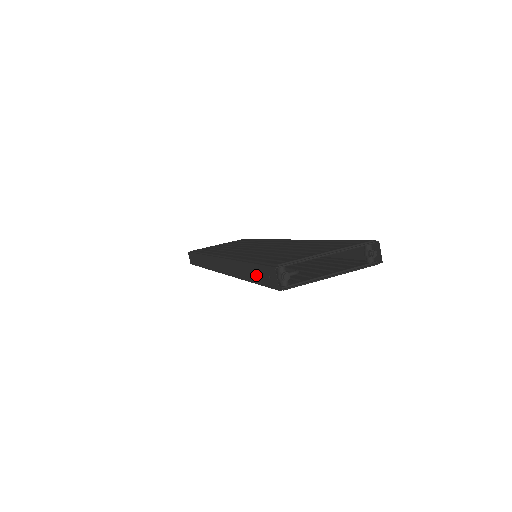
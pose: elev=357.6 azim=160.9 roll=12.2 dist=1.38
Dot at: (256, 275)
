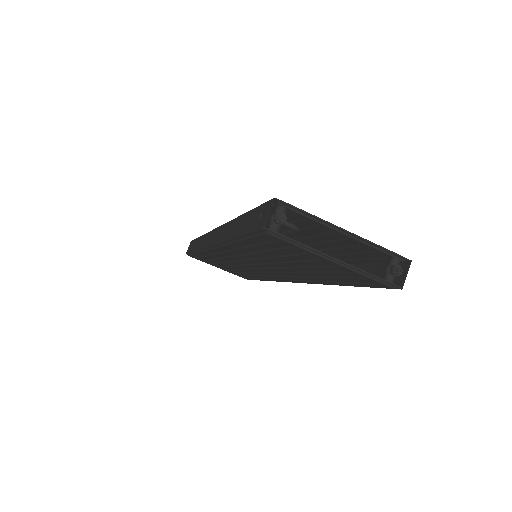
Dot at: (246, 223)
